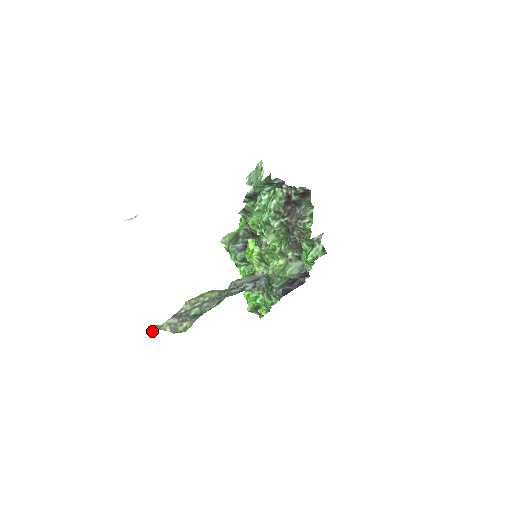
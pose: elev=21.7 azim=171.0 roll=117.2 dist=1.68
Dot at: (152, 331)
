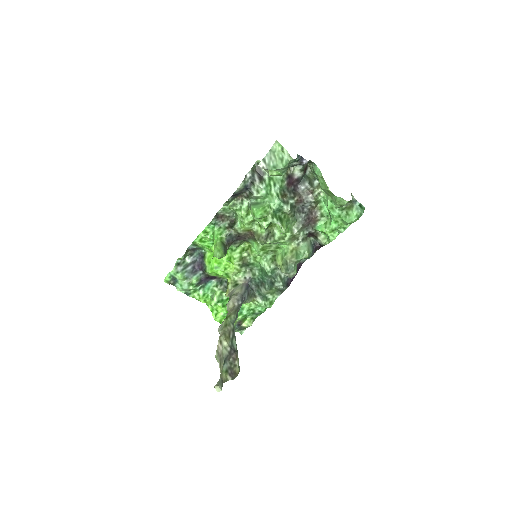
Dot at: (221, 389)
